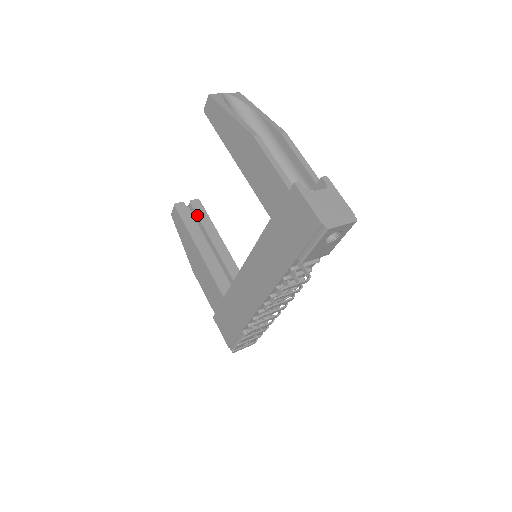
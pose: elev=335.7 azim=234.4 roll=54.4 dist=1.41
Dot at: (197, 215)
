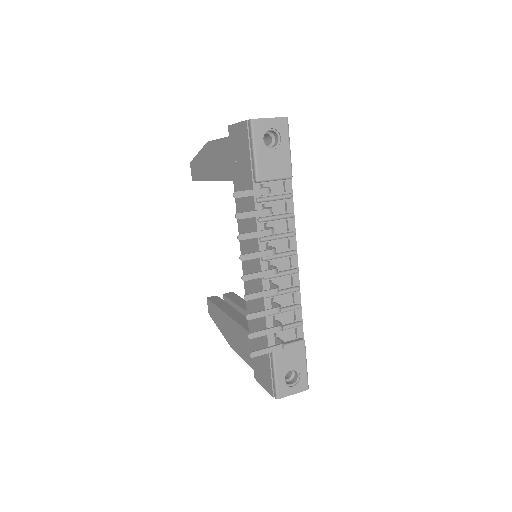
Dot at: (229, 299)
